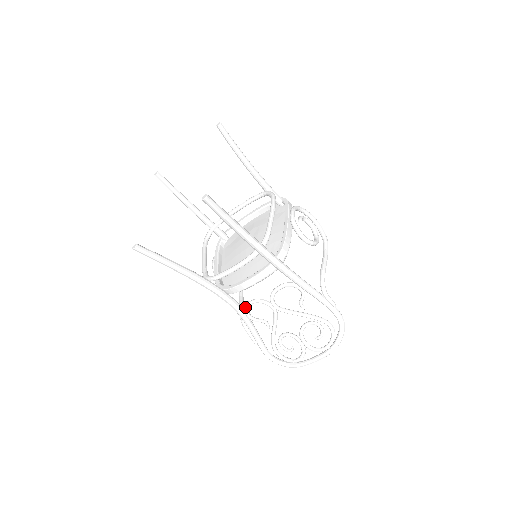
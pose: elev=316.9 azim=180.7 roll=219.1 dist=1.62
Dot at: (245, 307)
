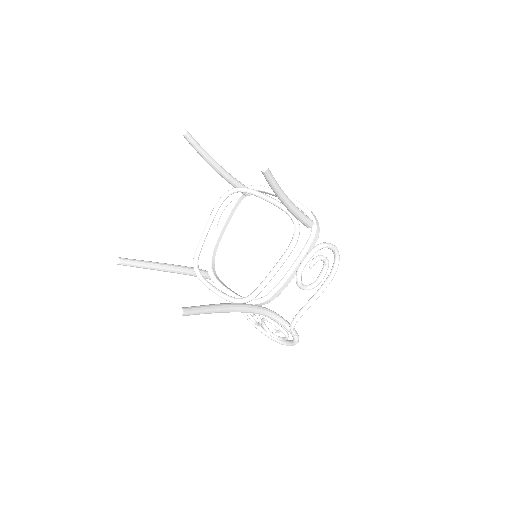
Dot at: occluded
